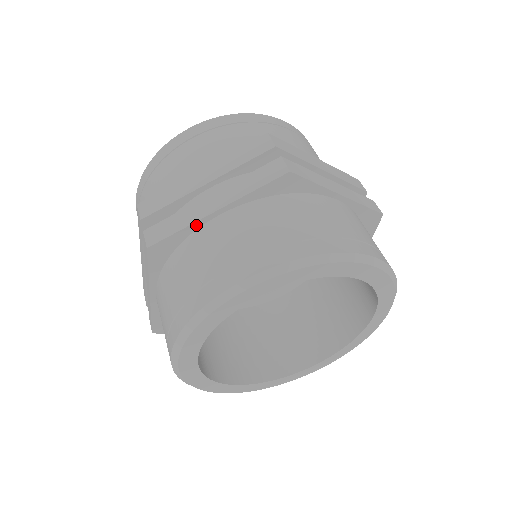
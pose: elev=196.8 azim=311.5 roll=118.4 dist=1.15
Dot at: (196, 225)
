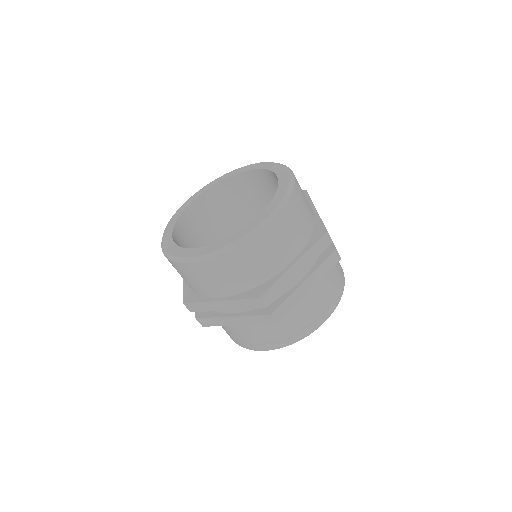
Dot at: (298, 300)
